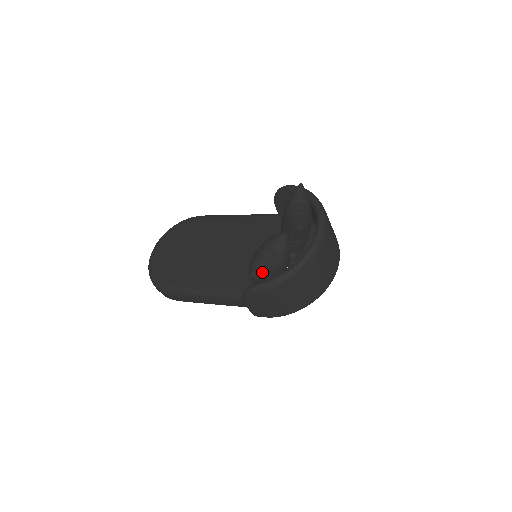
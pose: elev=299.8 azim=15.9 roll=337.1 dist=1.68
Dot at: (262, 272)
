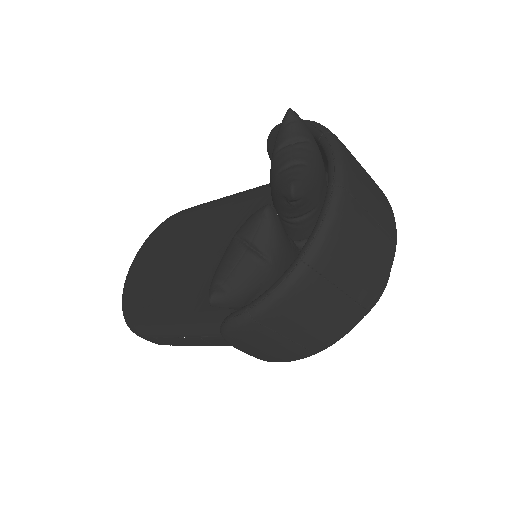
Dot at: (232, 291)
